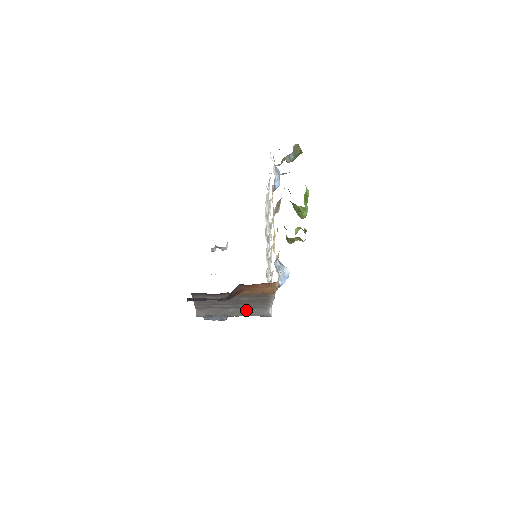
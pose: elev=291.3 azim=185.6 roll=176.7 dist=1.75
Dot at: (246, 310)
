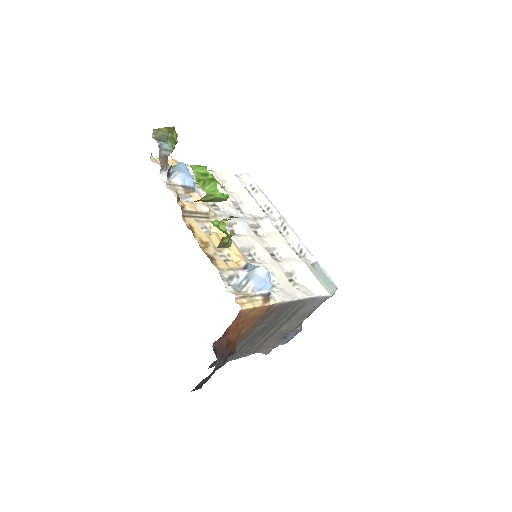
Dot at: (296, 316)
